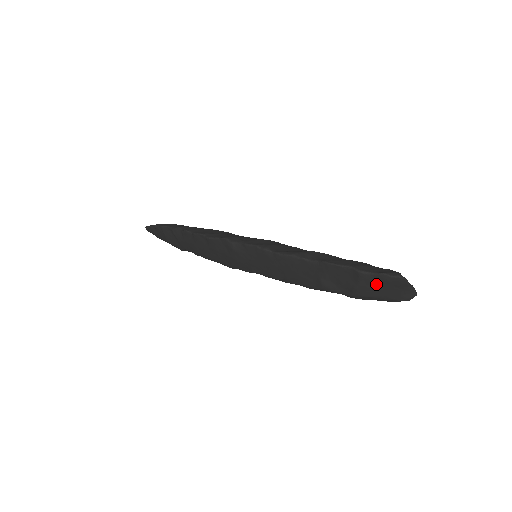
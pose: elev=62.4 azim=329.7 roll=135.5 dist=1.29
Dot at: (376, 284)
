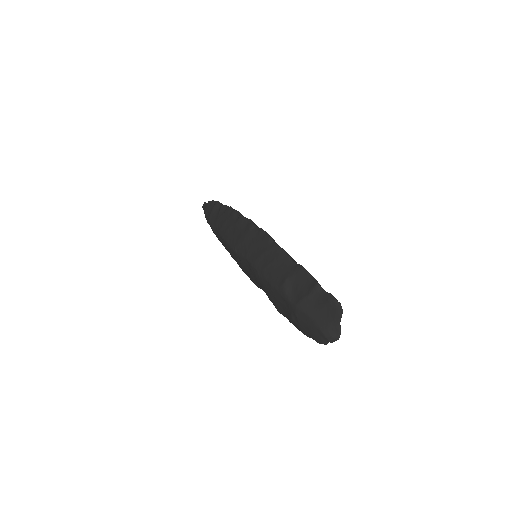
Dot at: (320, 302)
